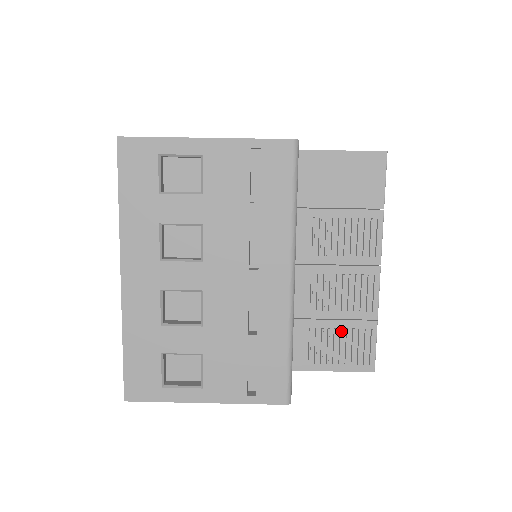
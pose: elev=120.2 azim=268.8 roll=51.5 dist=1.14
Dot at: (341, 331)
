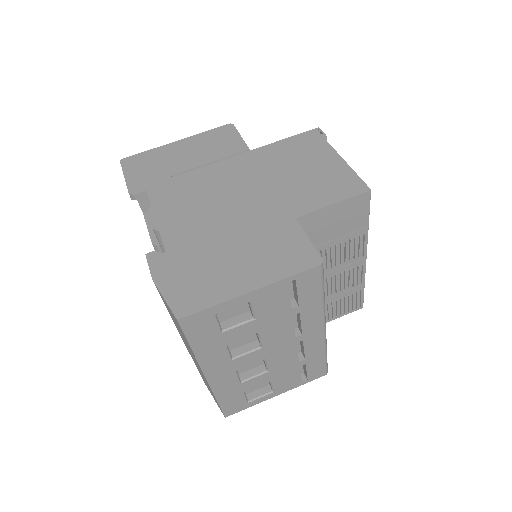
Dot at: (341, 300)
